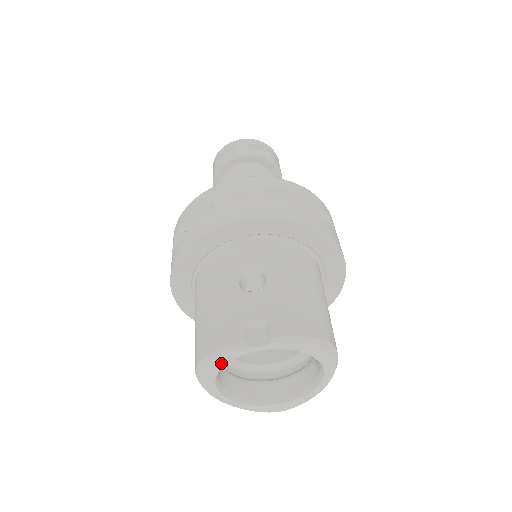
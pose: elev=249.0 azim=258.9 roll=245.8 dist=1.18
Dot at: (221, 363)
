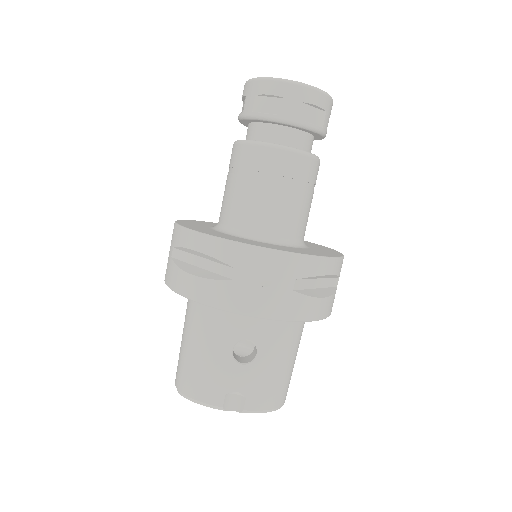
Dot at: occluded
